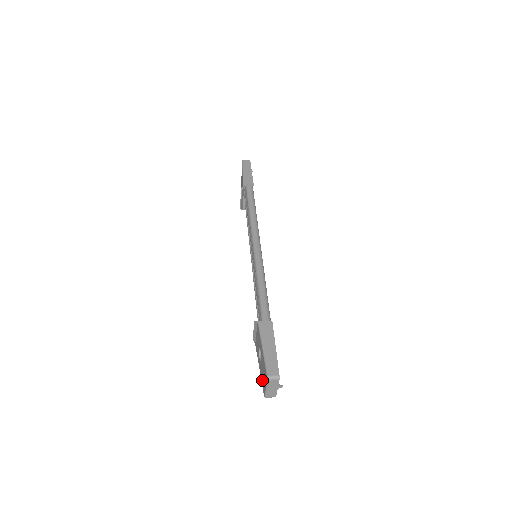
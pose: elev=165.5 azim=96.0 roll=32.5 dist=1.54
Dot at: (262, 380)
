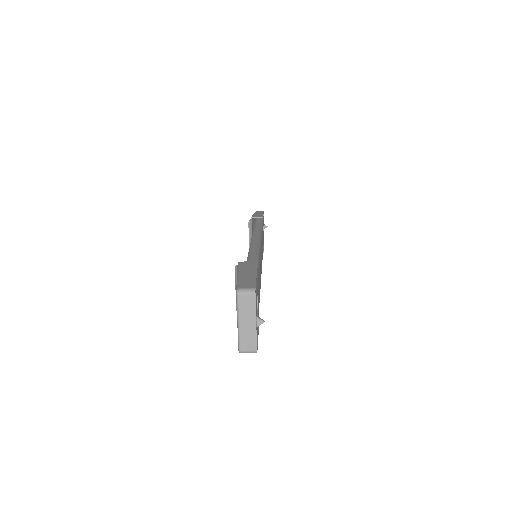
Dot at: occluded
